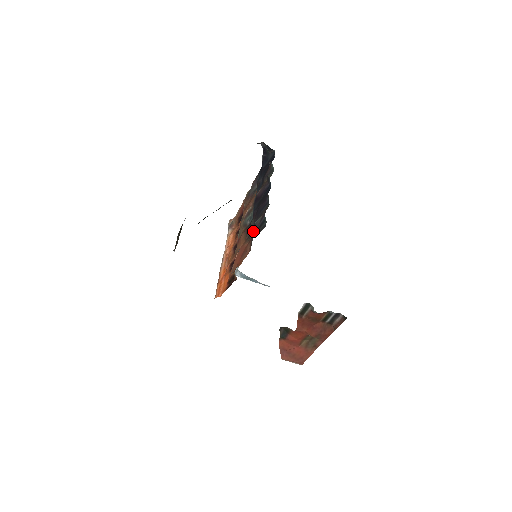
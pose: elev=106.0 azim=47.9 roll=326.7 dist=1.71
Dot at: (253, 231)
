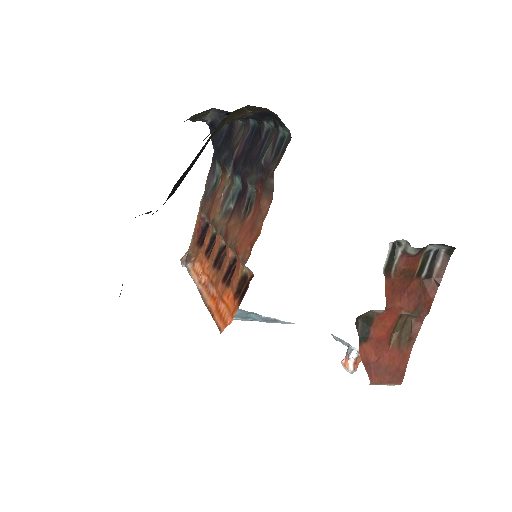
Dot at: (260, 180)
